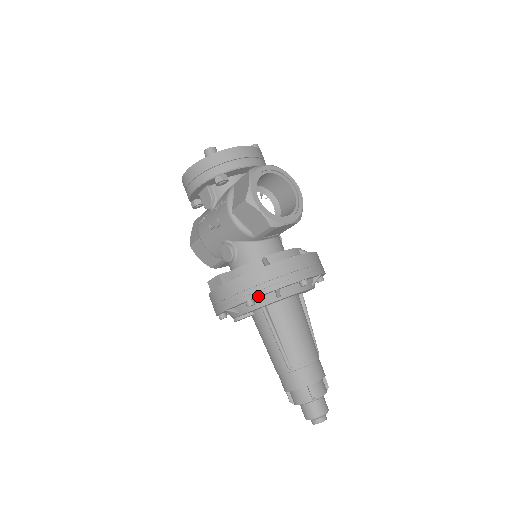
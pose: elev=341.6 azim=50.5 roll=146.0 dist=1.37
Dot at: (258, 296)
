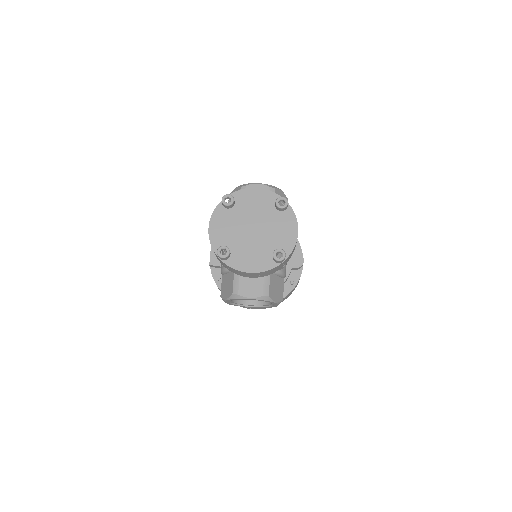
Dot at: occluded
